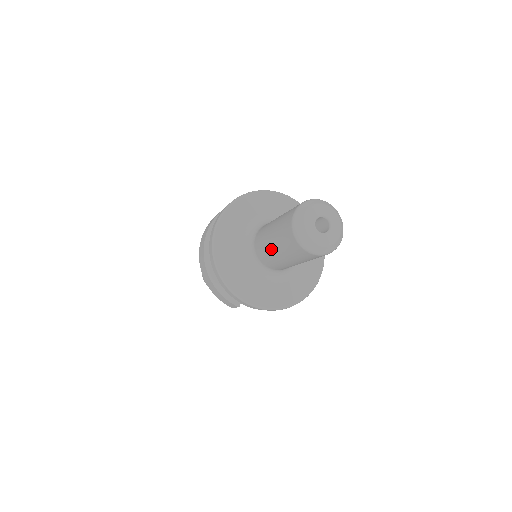
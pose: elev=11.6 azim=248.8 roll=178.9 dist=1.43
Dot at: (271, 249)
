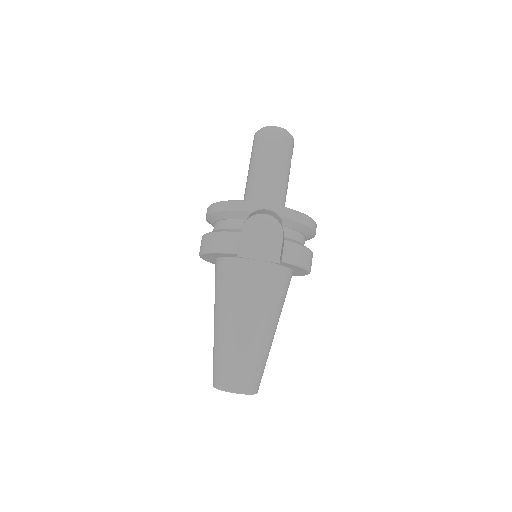
Dot at: (251, 171)
